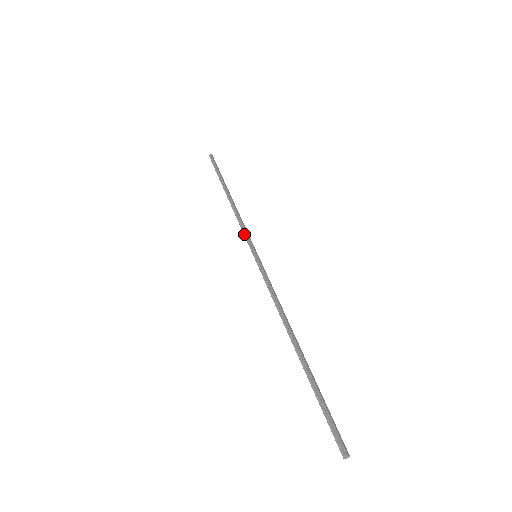
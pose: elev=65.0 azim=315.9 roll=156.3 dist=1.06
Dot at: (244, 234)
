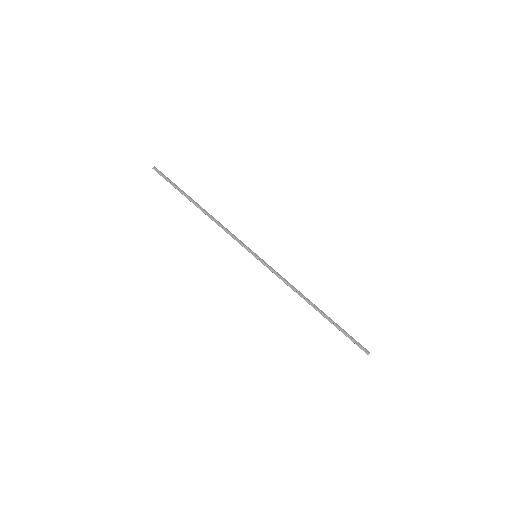
Dot at: (237, 241)
